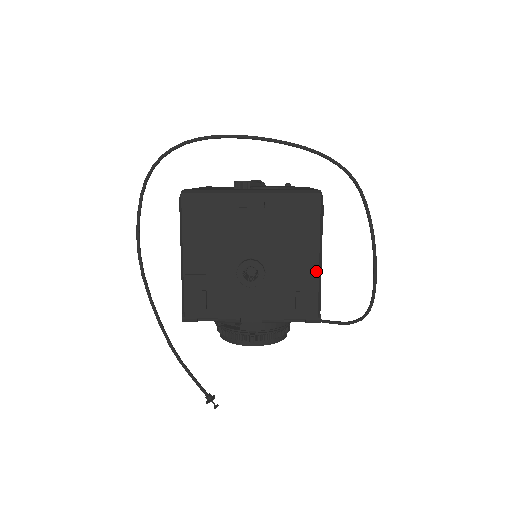
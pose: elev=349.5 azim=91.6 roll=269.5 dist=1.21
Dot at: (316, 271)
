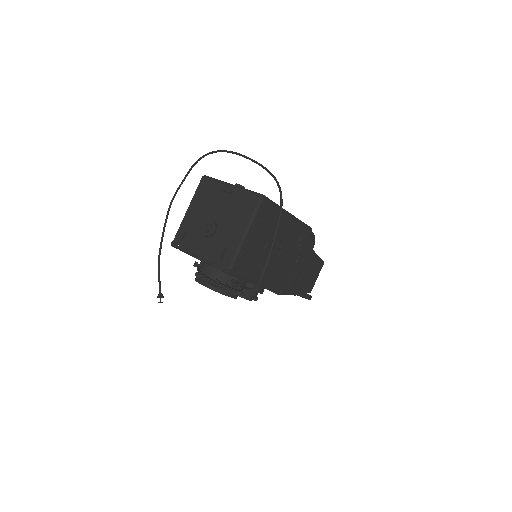
Dot at: (239, 240)
